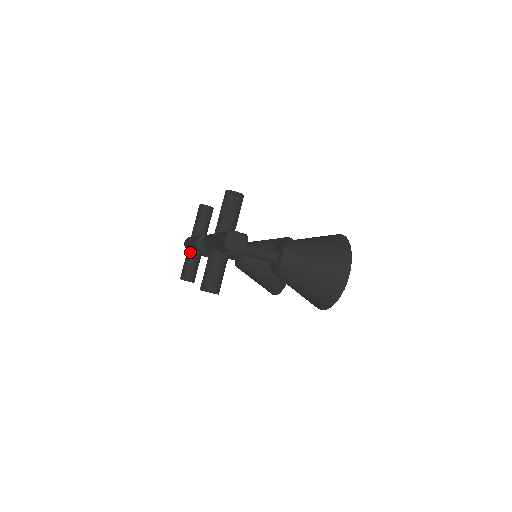
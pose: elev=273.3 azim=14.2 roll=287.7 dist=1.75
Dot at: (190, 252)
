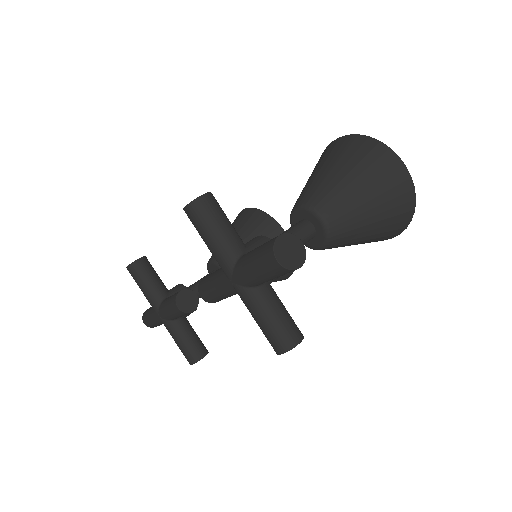
Dot at: (172, 327)
